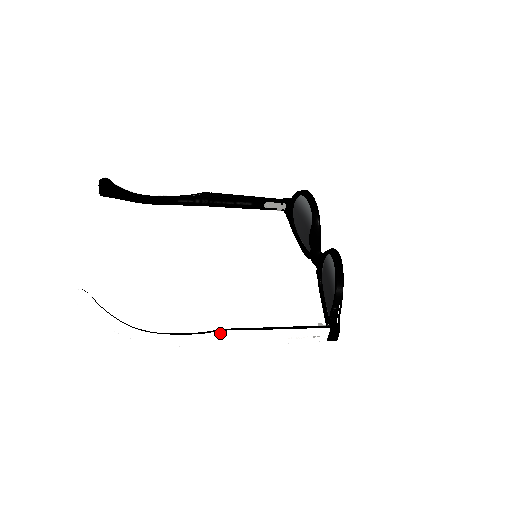
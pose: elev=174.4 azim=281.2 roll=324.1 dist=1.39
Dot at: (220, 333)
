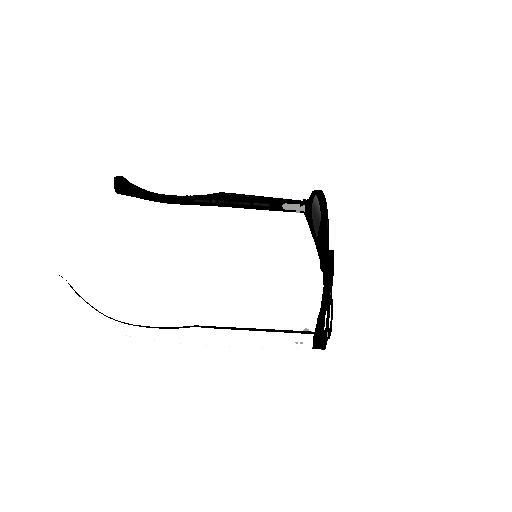
Dot at: (191, 329)
